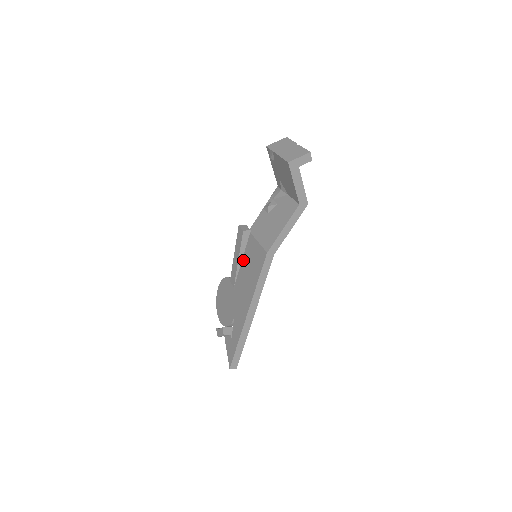
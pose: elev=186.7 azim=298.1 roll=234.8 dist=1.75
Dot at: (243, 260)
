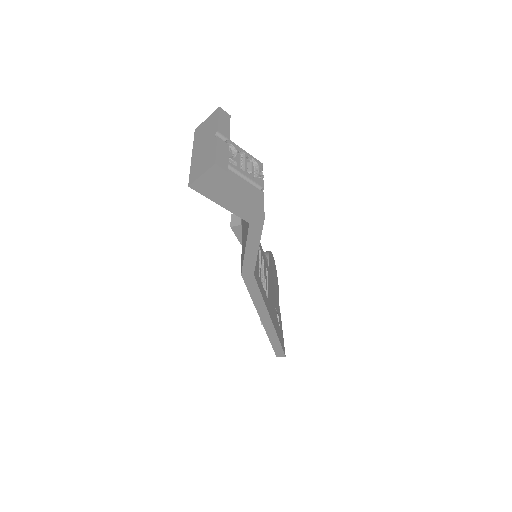
Dot at: occluded
